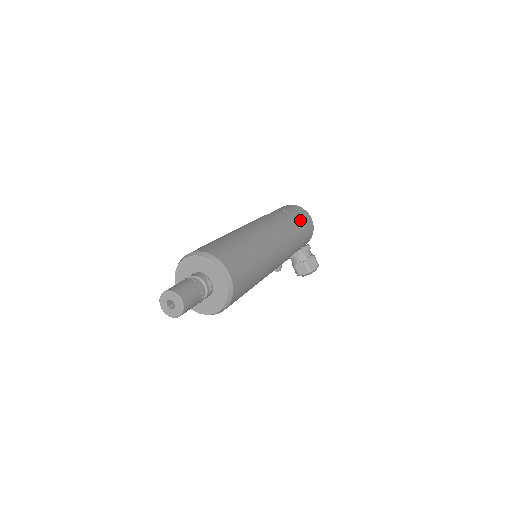
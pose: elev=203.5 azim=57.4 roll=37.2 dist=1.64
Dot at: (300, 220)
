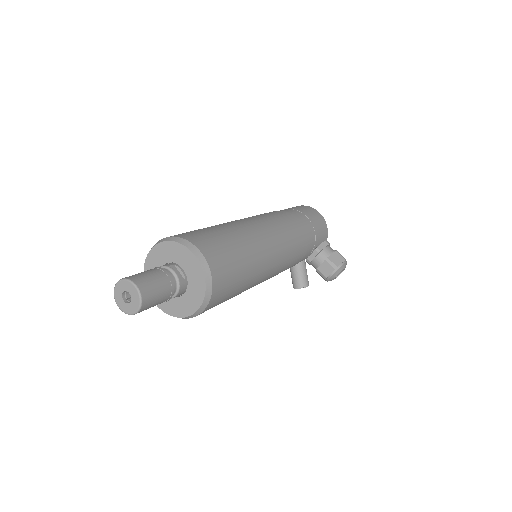
Dot at: (303, 213)
